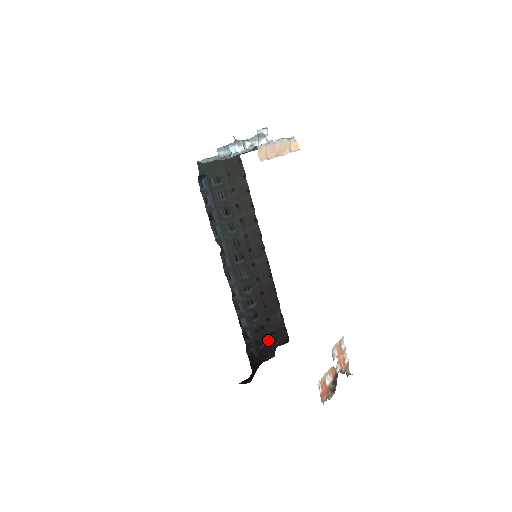
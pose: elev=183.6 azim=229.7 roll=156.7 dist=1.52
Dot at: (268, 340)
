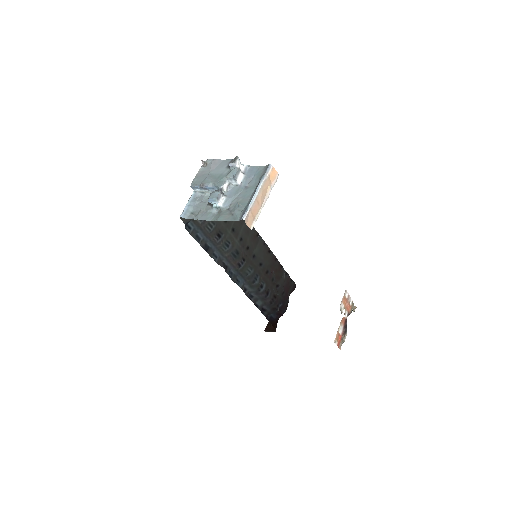
Dot at: (281, 301)
